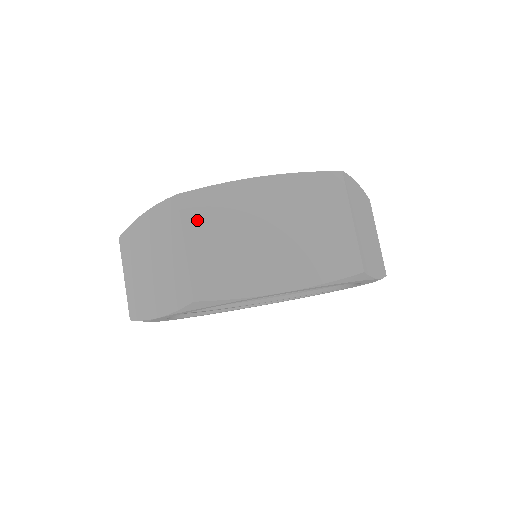
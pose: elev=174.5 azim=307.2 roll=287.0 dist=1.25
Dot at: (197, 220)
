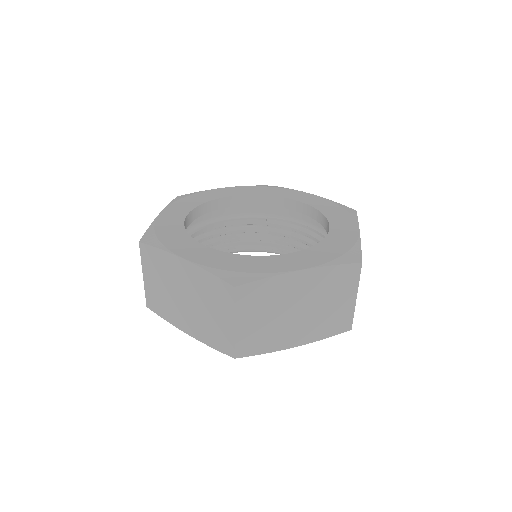
Dot at: (148, 264)
